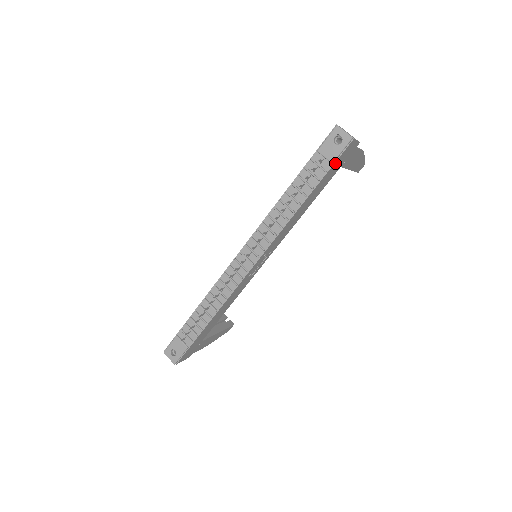
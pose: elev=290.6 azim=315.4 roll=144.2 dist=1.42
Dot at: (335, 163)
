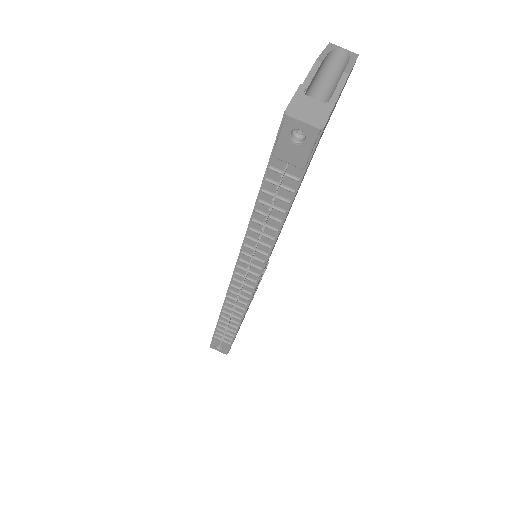
Dot at: (308, 163)
